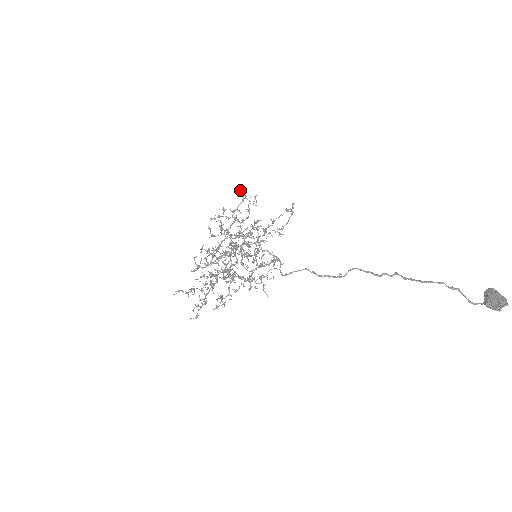
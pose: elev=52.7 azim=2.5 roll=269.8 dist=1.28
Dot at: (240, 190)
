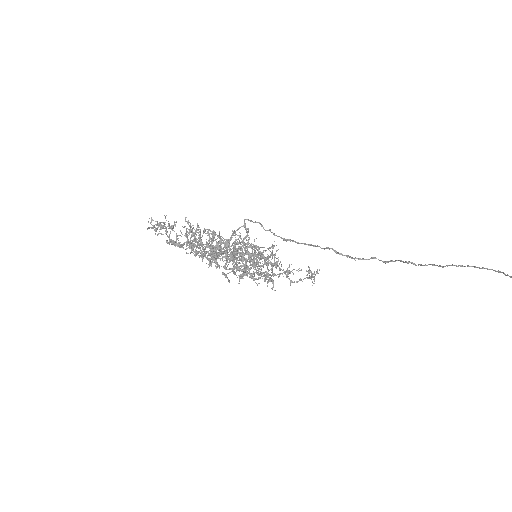
Dot at: occluded
